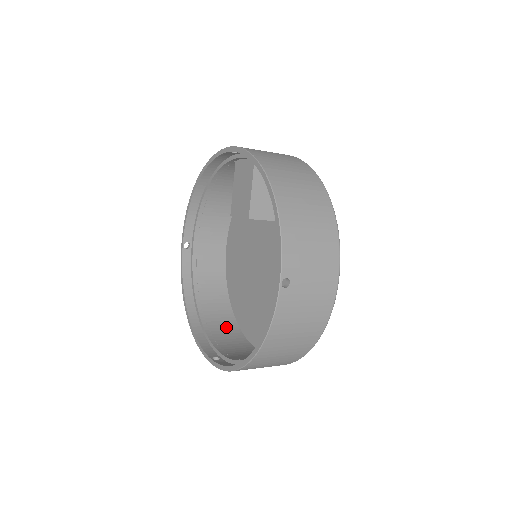
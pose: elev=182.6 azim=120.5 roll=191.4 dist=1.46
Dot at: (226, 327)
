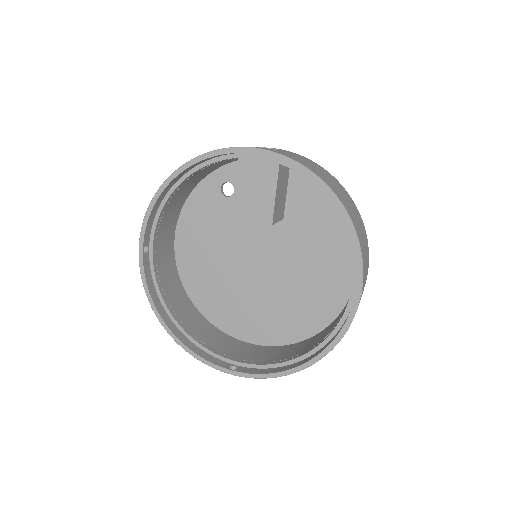
Dot at: (205, 329)
